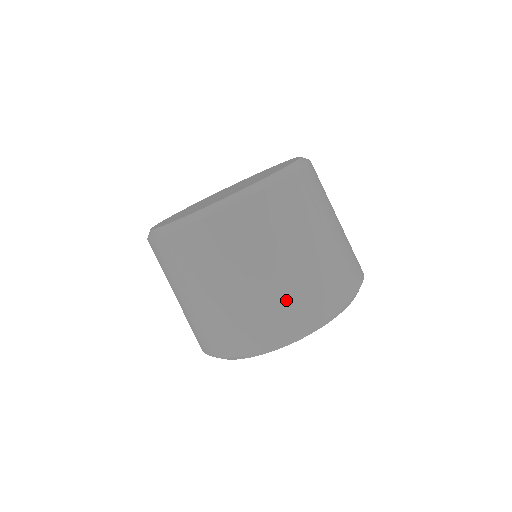
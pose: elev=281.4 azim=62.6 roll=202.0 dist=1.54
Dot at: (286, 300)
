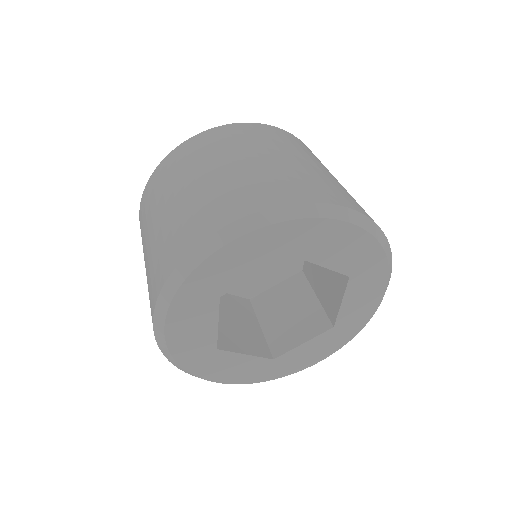
Dot at: (277, 178)
